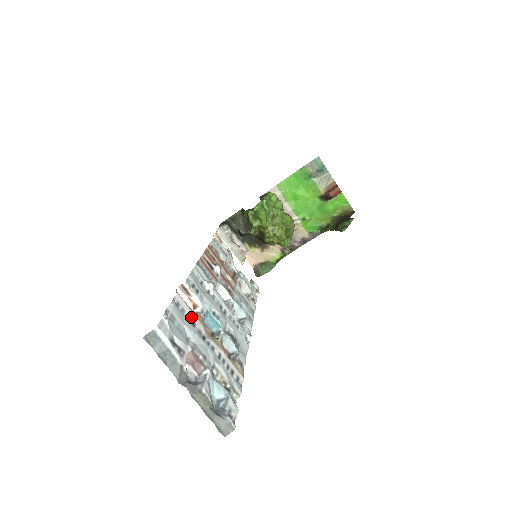
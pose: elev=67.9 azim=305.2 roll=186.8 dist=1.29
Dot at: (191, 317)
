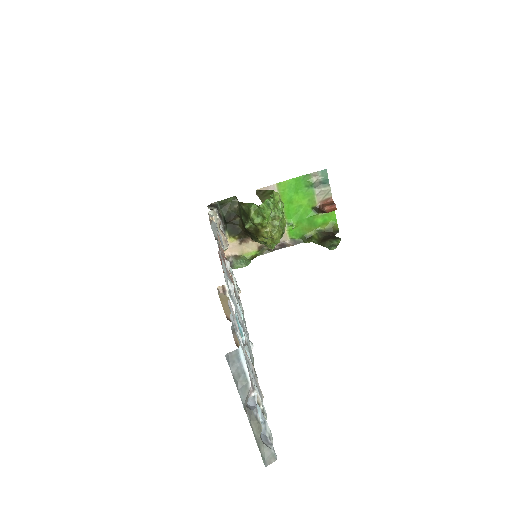
Dot at: (237, 327)
